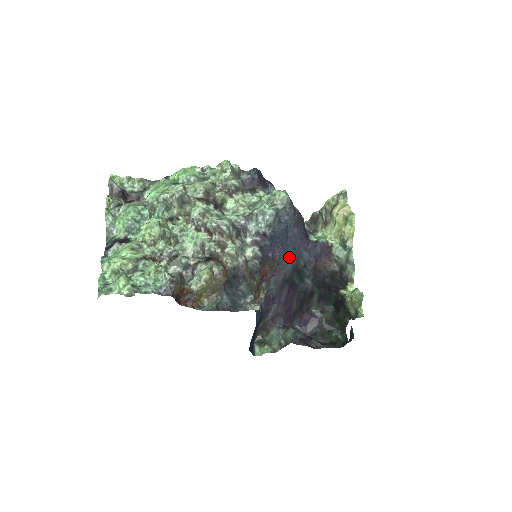
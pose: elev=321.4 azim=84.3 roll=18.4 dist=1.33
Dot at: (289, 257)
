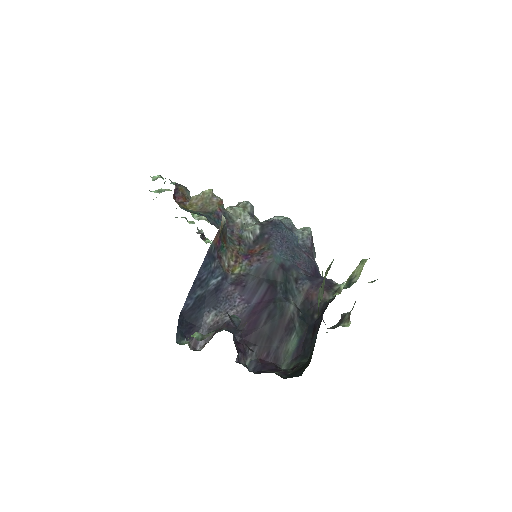
Dot at: (283, 256)
